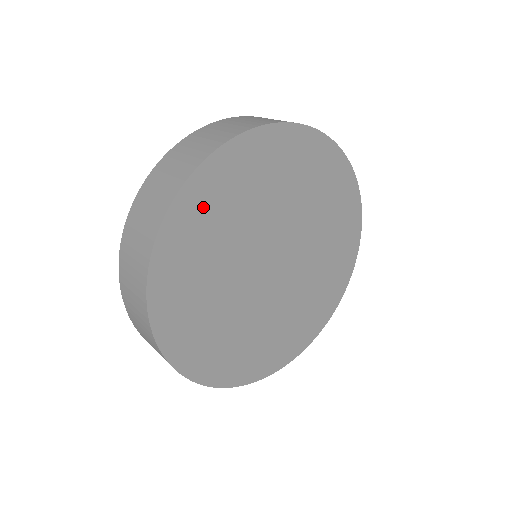
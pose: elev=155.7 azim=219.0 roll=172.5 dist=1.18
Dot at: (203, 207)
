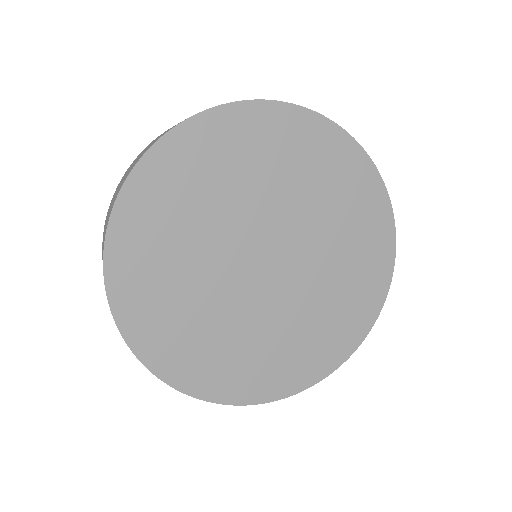
Dot at: (181, 169)
